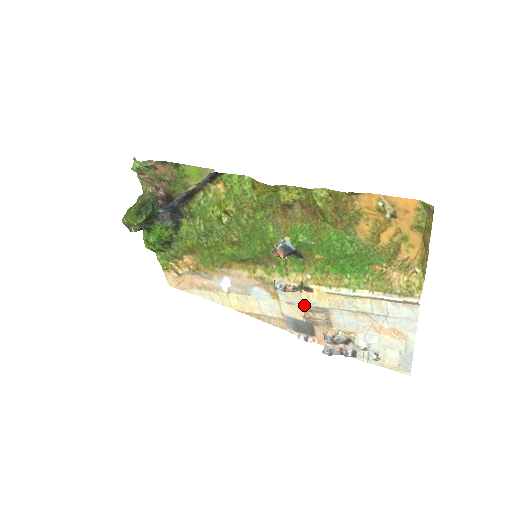
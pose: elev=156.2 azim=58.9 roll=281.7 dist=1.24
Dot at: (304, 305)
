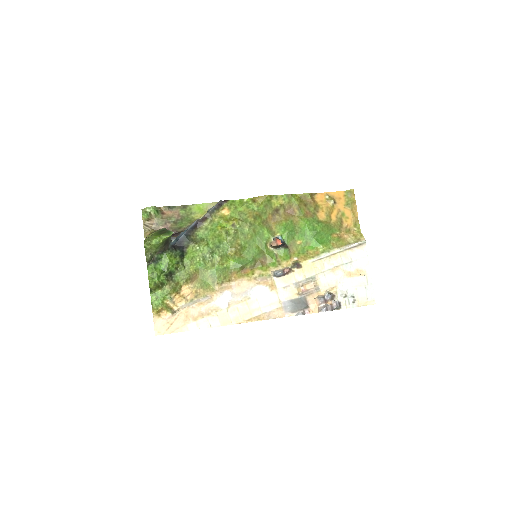
Dot at: (297, 282)
